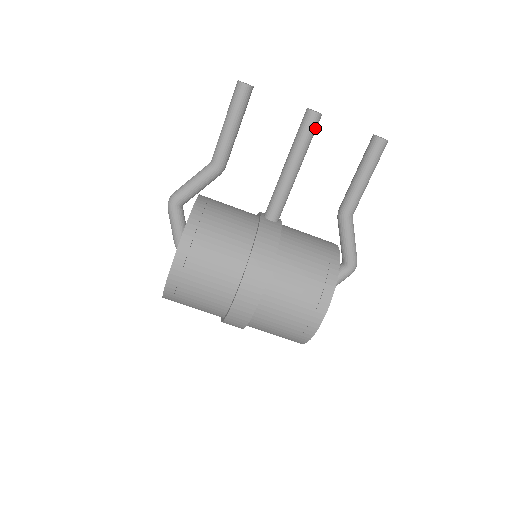
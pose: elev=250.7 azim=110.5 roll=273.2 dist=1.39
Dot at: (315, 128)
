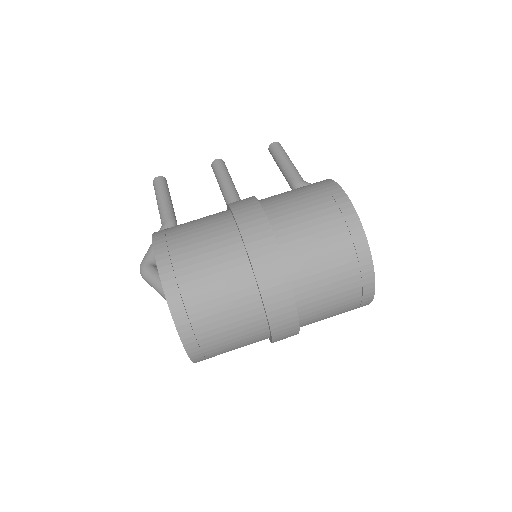
Dot at: (225, 166)
